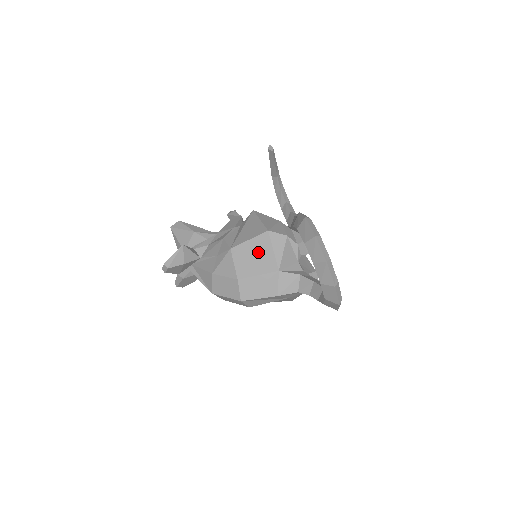
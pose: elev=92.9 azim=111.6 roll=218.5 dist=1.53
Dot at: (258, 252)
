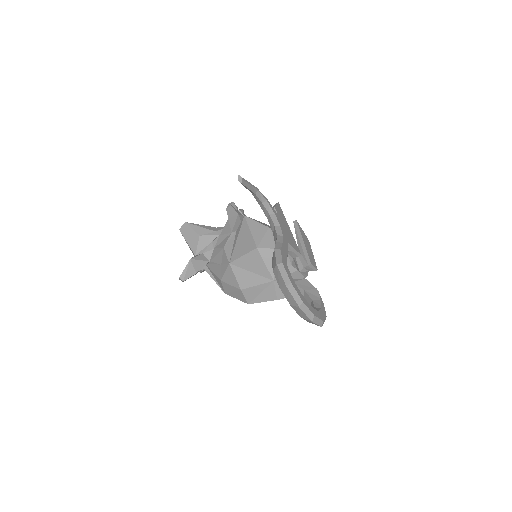
Dot at: (253, 266)
